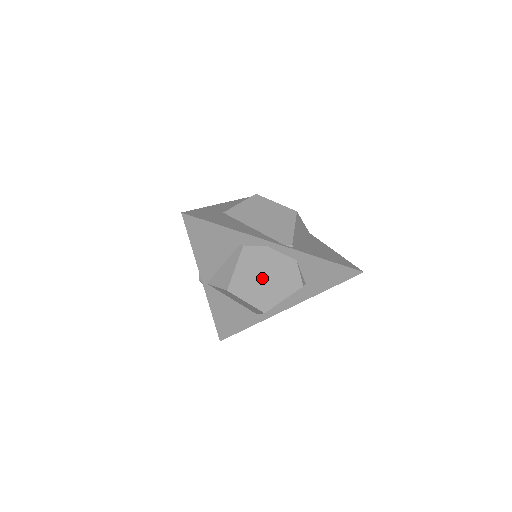
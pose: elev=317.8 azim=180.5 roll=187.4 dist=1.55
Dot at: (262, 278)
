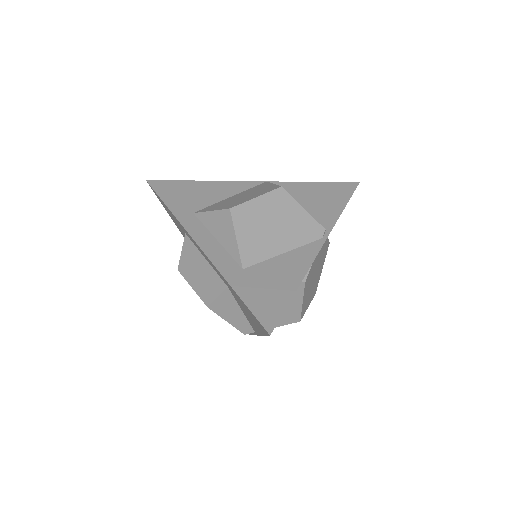
Dot at: (314, 279)
